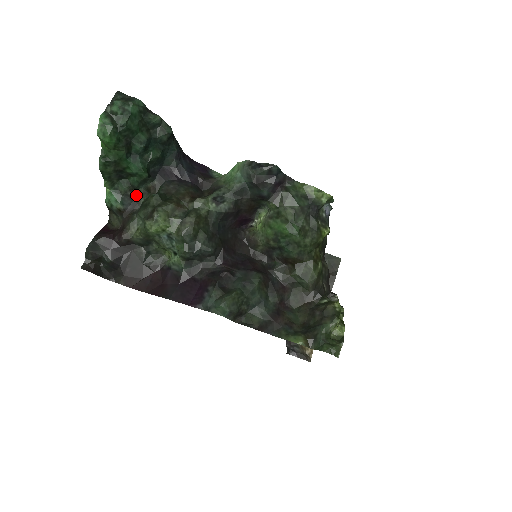
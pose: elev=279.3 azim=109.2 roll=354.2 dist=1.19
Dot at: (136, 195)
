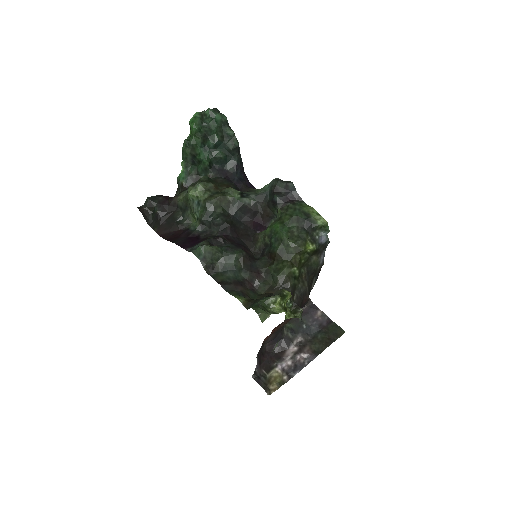
Dot at: (197, 180)
